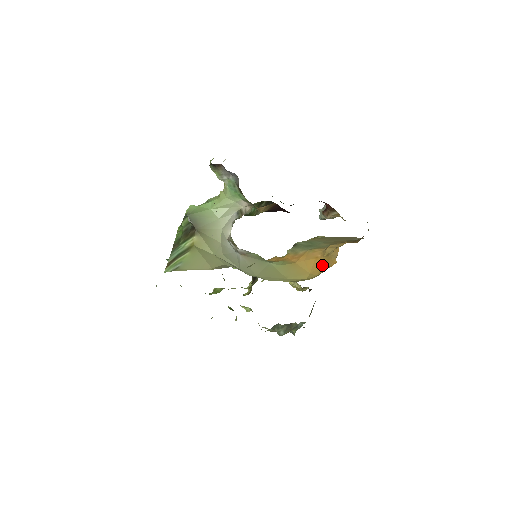
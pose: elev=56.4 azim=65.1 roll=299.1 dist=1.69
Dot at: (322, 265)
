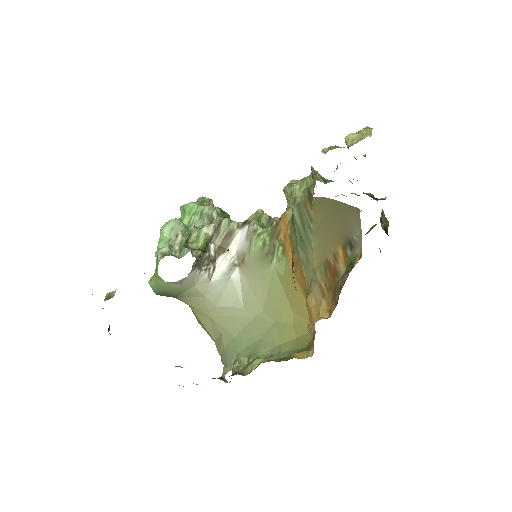
Dot at: occluded
